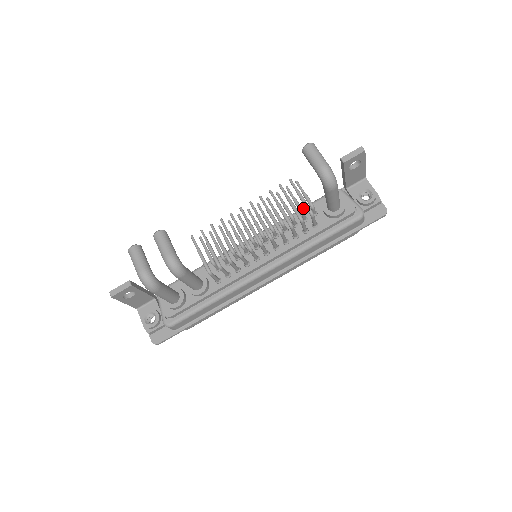
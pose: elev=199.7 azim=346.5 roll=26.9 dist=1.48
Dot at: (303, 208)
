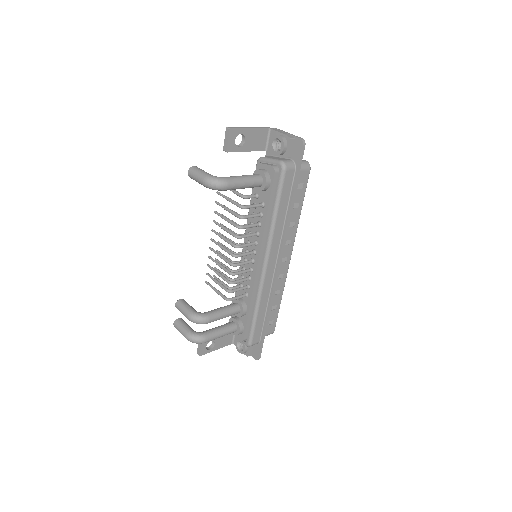
Dot at: occluded
